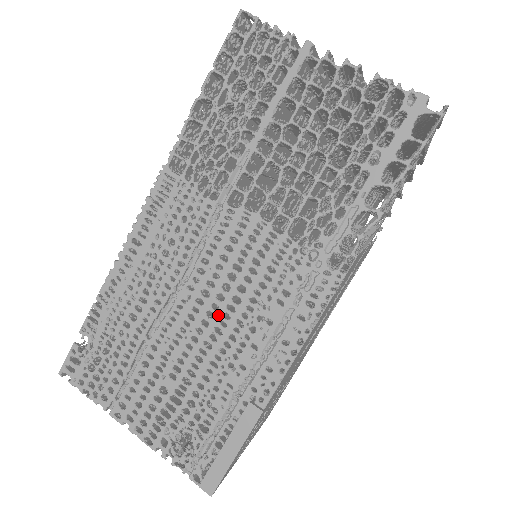
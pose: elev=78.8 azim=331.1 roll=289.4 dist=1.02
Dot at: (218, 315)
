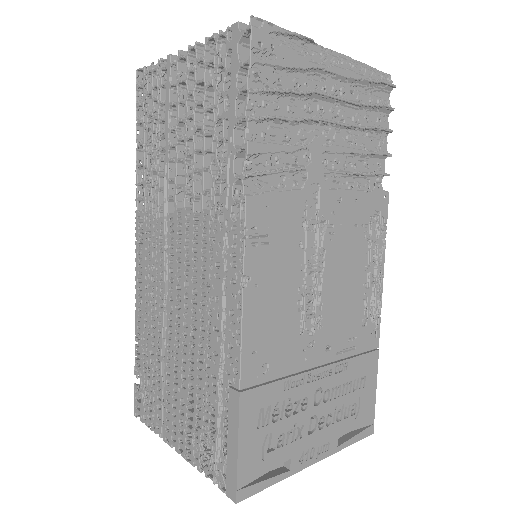
Dot at: (189, 313)
